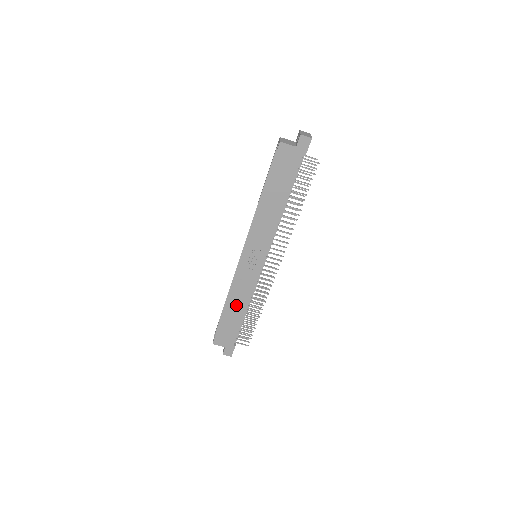
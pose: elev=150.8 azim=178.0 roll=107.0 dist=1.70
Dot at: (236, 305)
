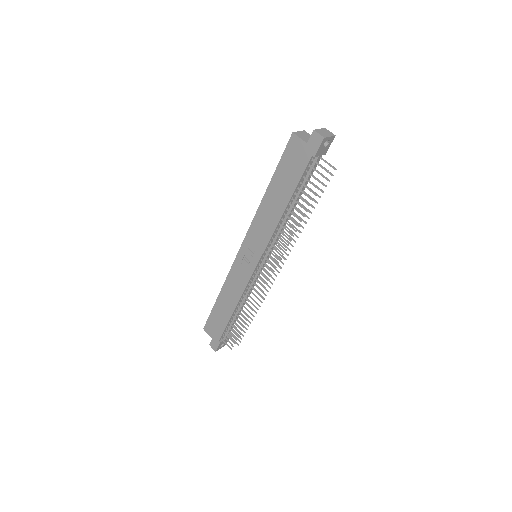
Dot at: (227, 299)
